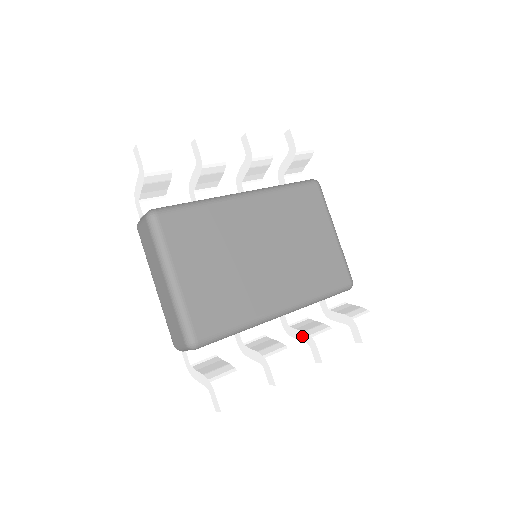
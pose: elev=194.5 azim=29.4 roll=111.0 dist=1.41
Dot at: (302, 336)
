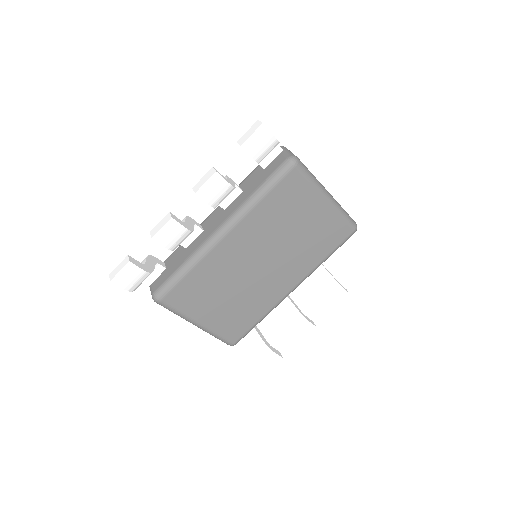
Dot at: (315, 291)
